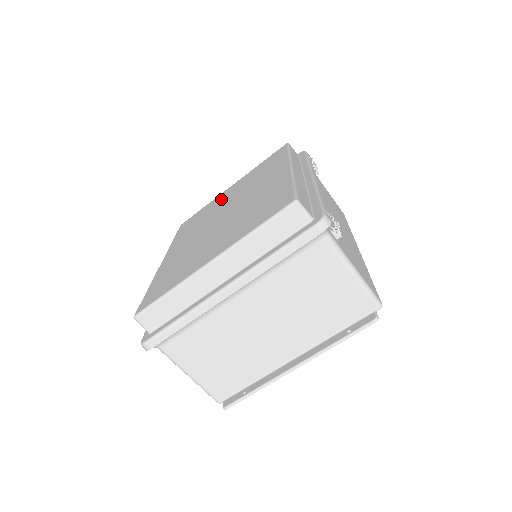
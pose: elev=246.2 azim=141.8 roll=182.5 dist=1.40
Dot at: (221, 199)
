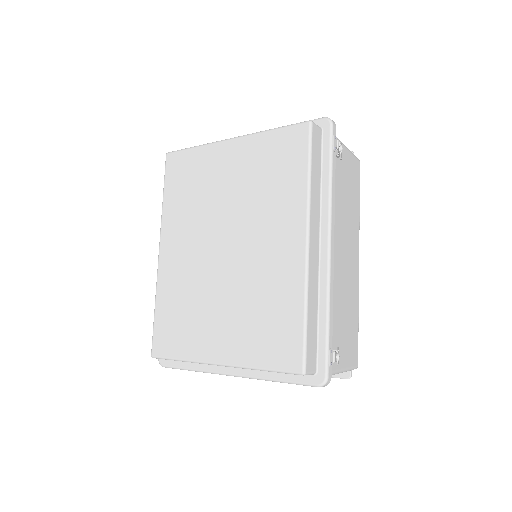
Dot at: (218, 172)
